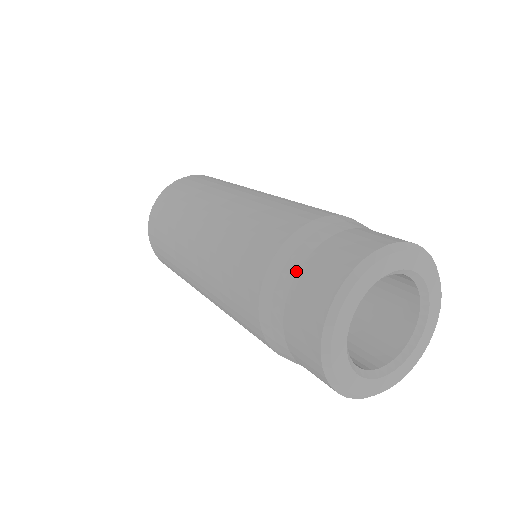
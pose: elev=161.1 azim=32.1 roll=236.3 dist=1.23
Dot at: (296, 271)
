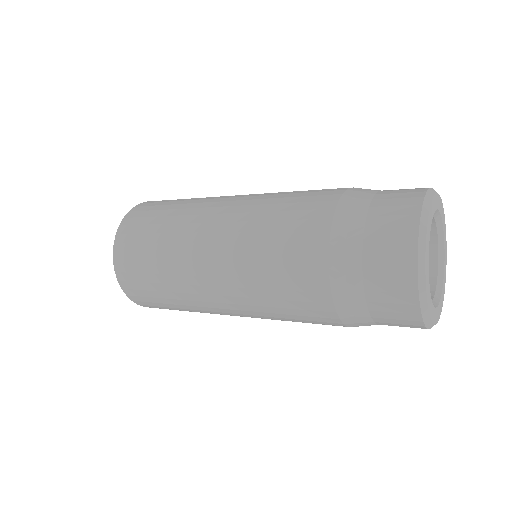
Dot at: (368, 205)
